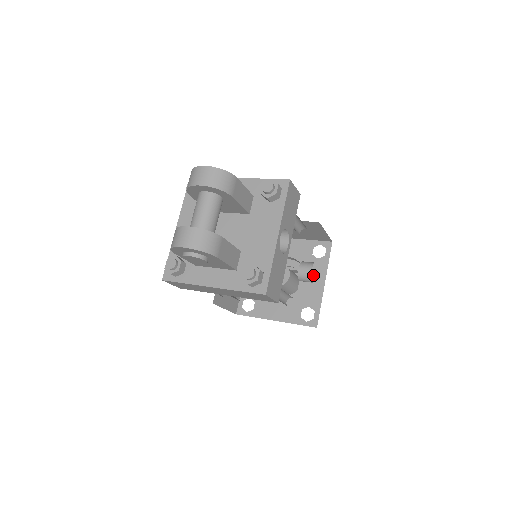
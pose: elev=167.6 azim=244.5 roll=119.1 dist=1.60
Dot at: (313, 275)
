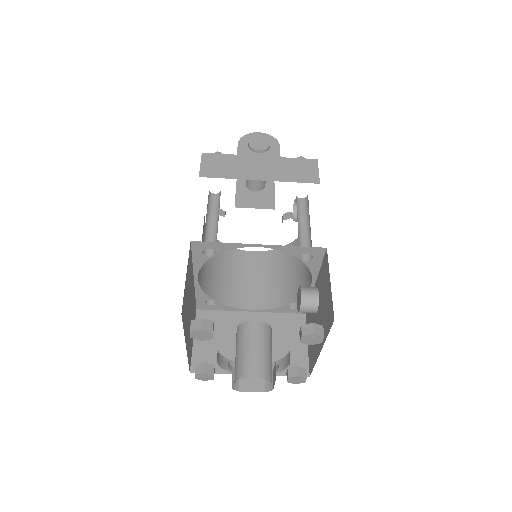
Dot at: occluded
